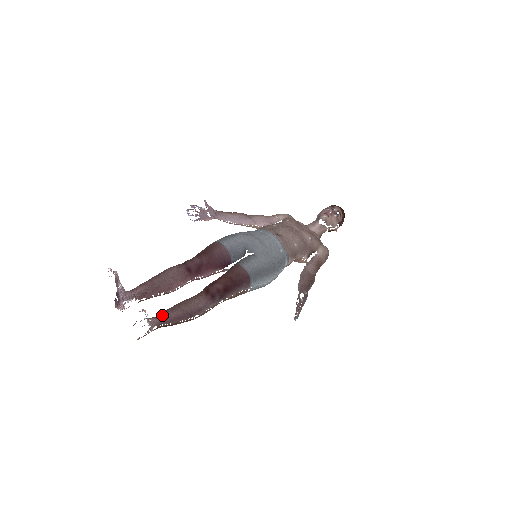
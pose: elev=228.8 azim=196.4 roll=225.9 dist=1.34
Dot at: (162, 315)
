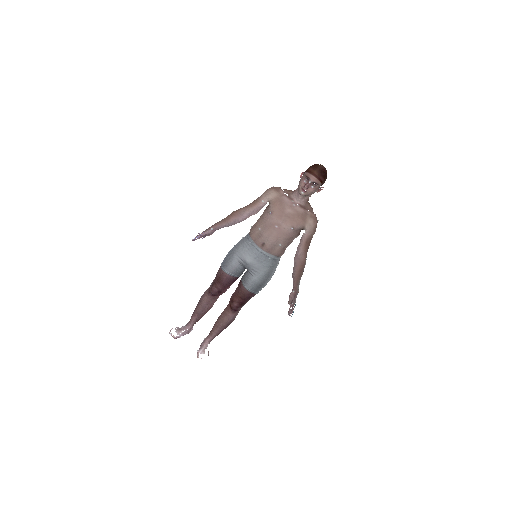
Dot at: (212, 334)
